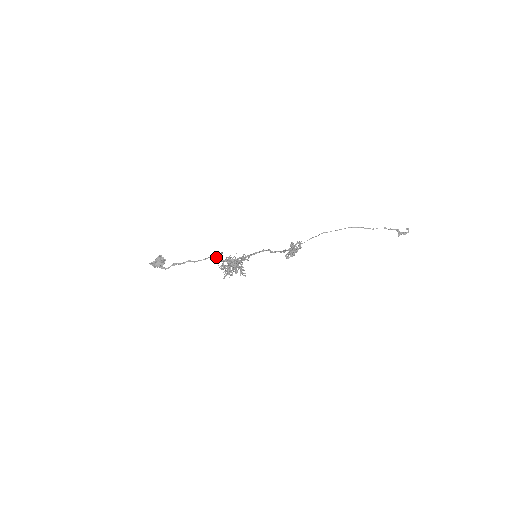
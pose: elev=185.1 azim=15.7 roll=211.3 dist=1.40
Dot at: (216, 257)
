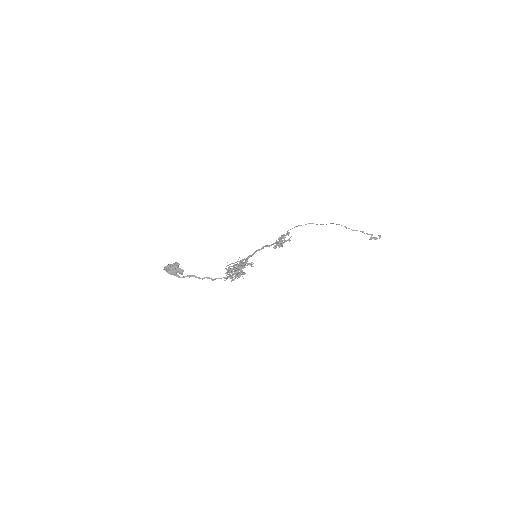
Dot at: (229, 269)
